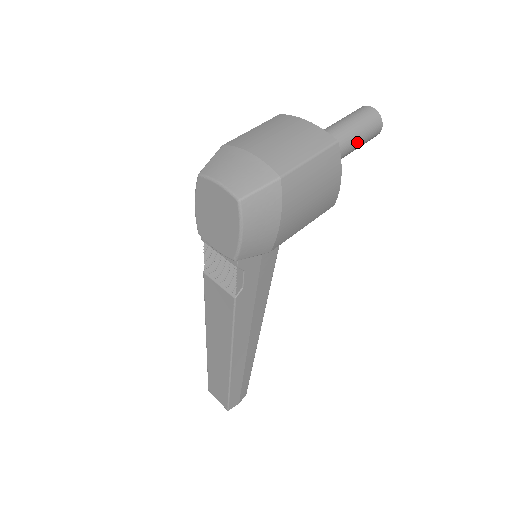
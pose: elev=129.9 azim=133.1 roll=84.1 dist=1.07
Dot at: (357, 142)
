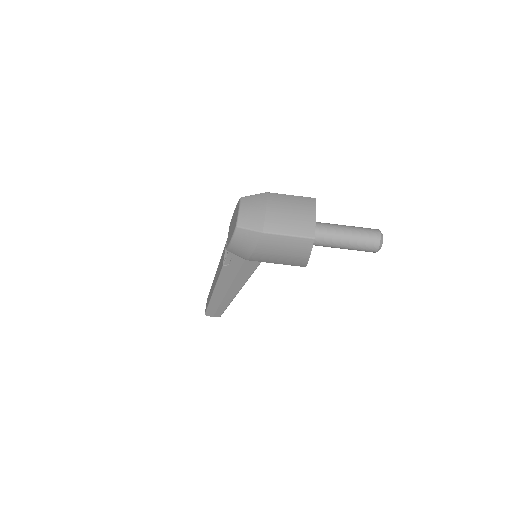
Dot at: (349, 246)
